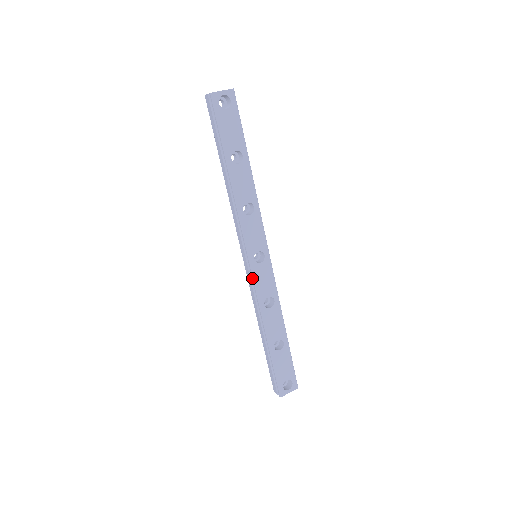
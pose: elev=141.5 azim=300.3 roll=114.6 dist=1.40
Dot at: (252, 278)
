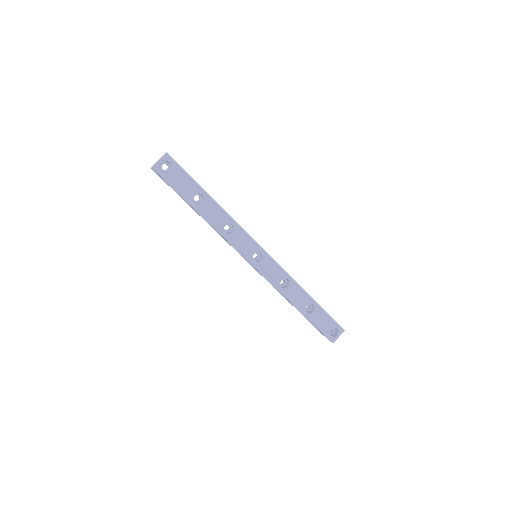
Dot at: (261, 274)
